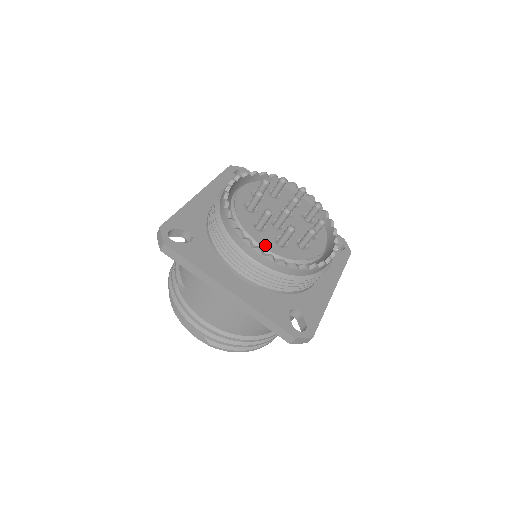
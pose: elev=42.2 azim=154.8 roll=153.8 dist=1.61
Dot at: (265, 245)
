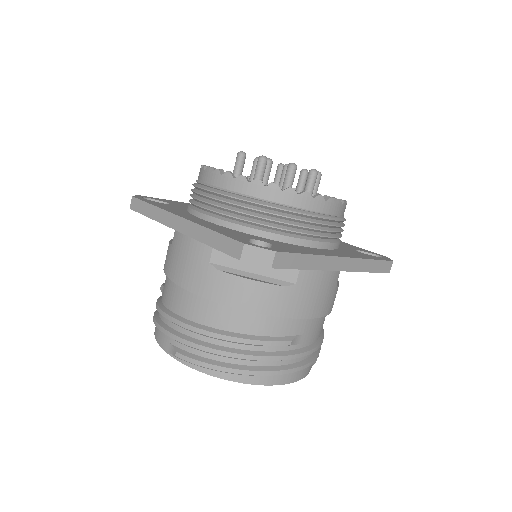
Dot at: occluded
